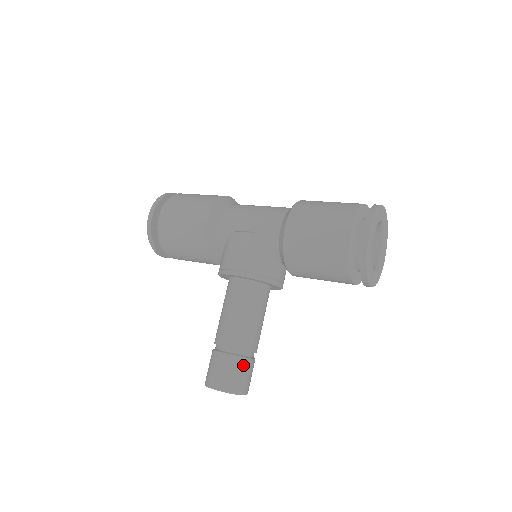
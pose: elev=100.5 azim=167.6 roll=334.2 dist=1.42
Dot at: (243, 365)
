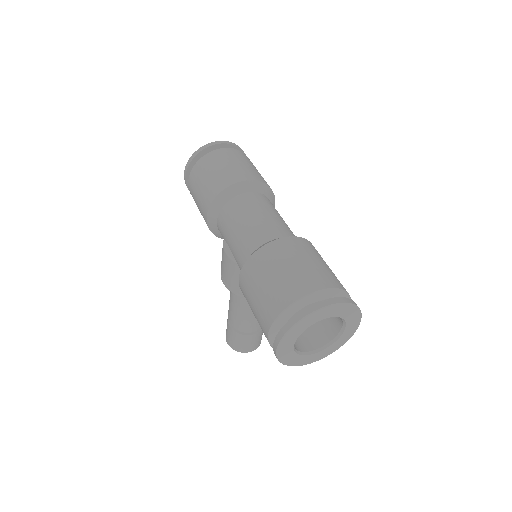
Dot at: (242, 338)
